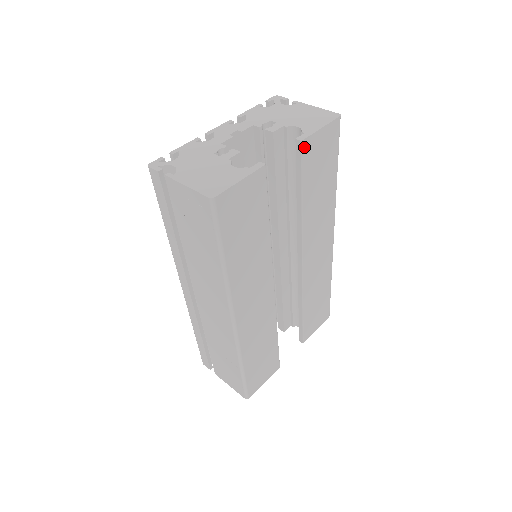
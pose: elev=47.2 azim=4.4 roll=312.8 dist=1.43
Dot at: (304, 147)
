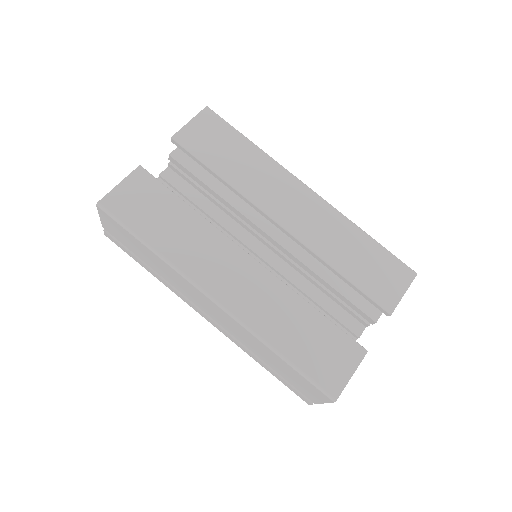
Dot at: (179, 140)
